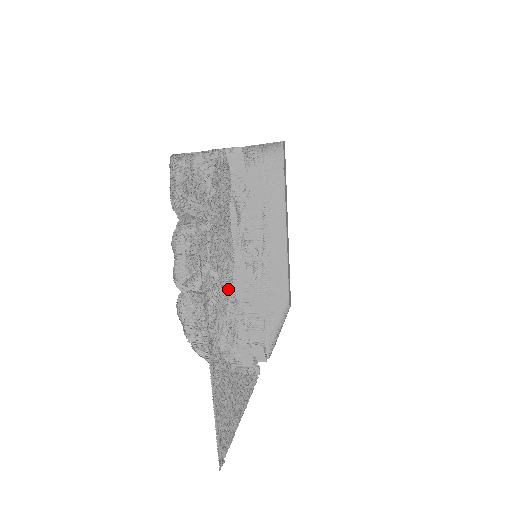
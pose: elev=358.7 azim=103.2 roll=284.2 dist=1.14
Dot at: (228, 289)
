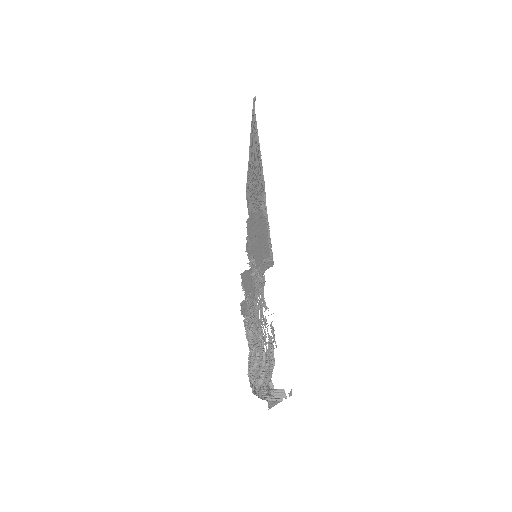
Dot at: occluded
